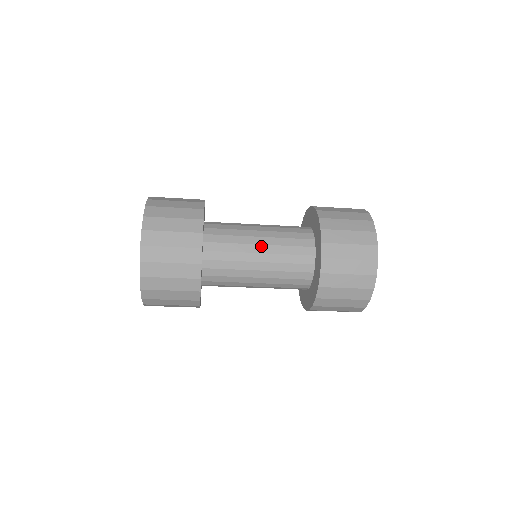
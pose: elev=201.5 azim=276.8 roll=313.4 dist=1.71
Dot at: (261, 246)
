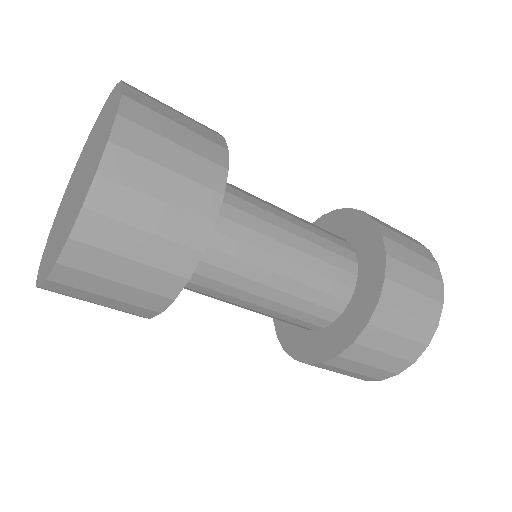
Dot at: (290, 223)
